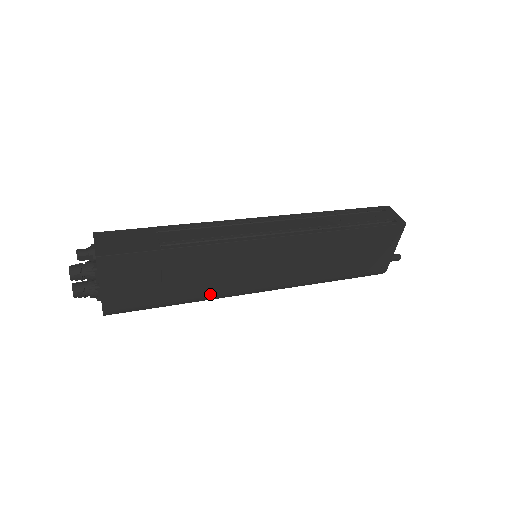
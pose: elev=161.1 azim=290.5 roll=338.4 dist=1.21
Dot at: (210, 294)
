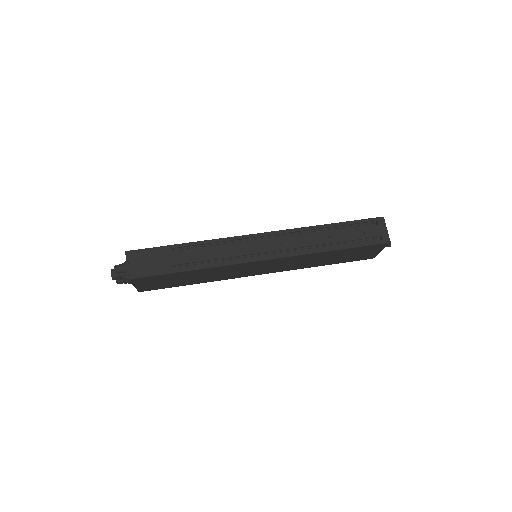
Dot at: (218, 280)
